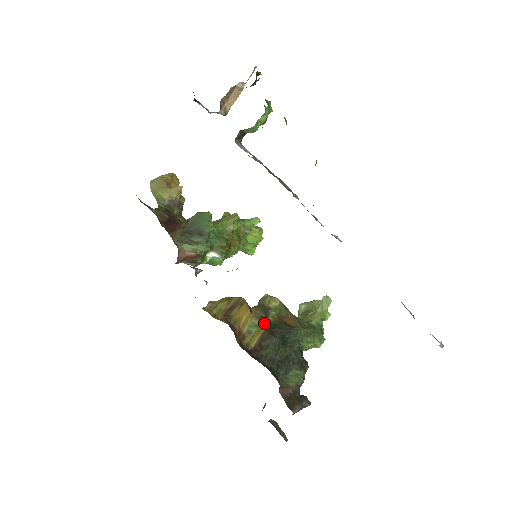
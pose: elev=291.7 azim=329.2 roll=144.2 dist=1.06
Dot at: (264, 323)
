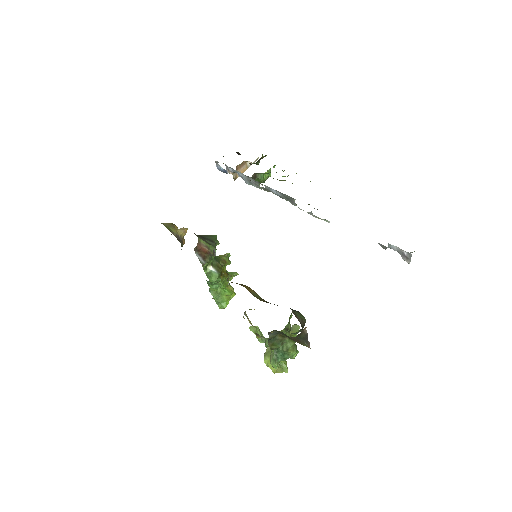
Dot at: occluded
